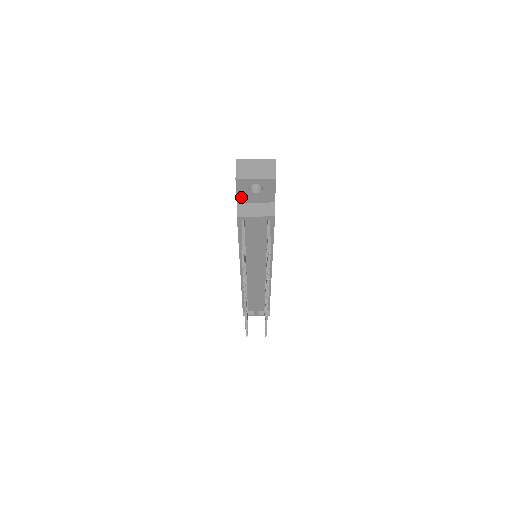
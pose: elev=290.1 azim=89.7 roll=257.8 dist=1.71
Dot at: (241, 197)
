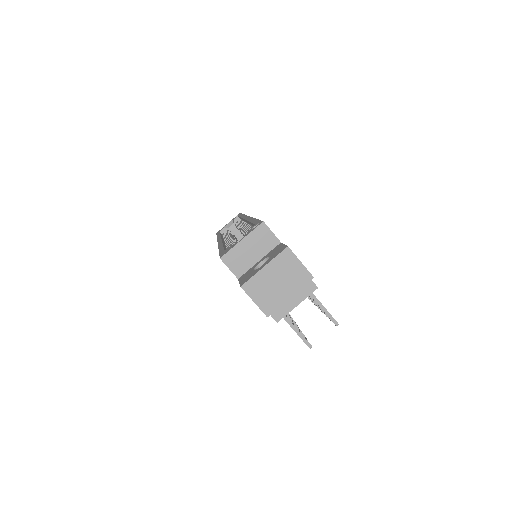
Dot at: occluded
